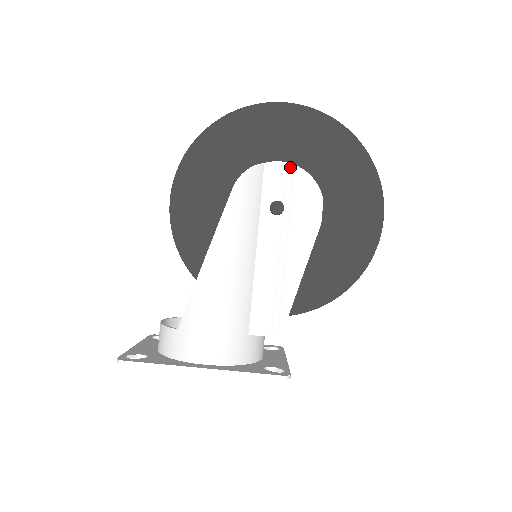
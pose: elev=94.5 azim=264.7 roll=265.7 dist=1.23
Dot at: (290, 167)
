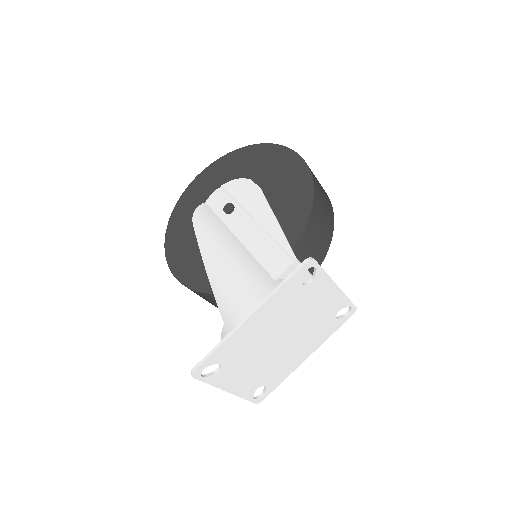
Dot at: (220, 189)
